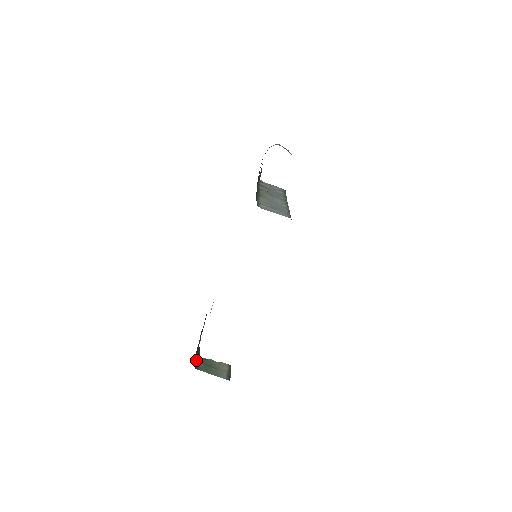
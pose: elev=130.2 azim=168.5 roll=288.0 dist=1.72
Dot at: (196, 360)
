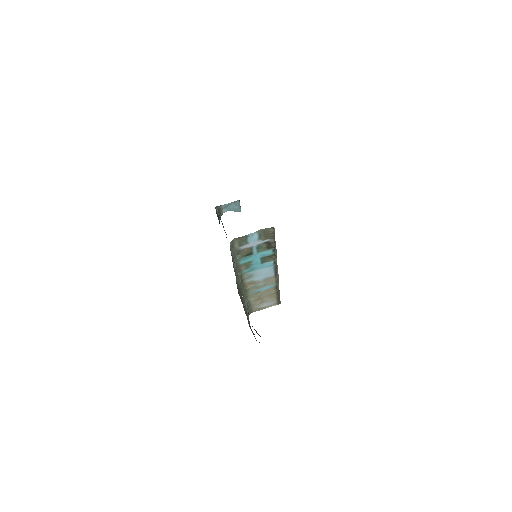
Dot at: occluded
